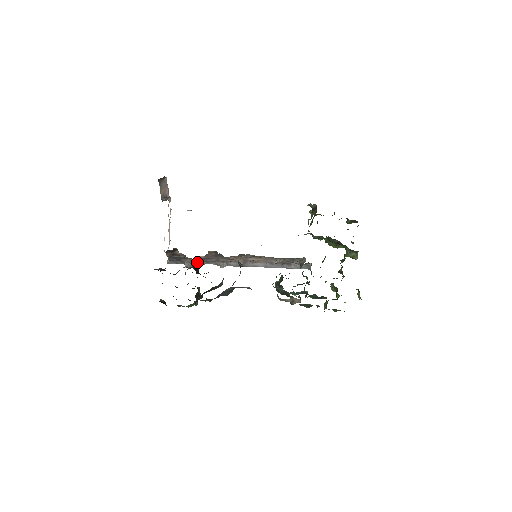
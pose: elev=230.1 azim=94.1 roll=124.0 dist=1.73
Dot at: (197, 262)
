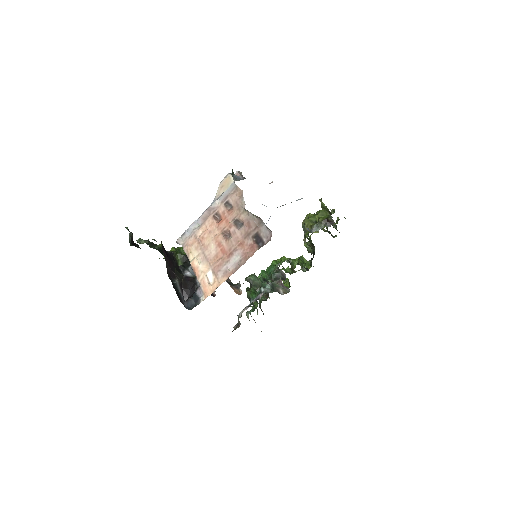
Dot at: occluded
